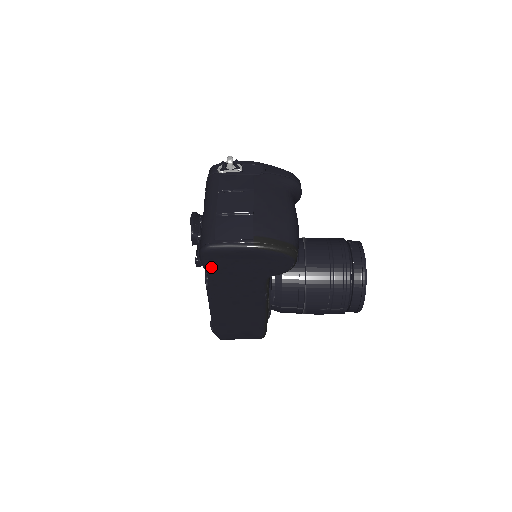
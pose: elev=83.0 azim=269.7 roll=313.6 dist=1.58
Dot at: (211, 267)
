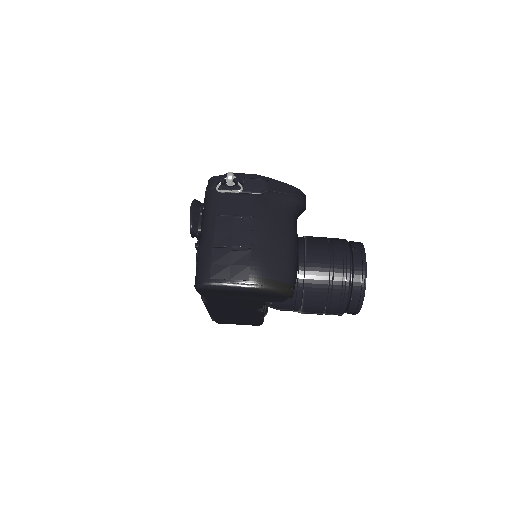
Dot at: (207, 295)
